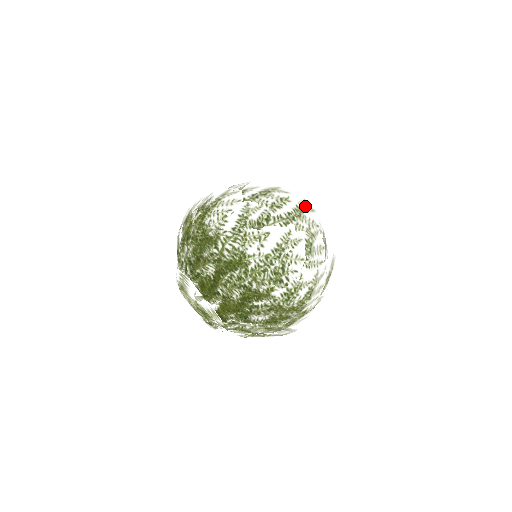
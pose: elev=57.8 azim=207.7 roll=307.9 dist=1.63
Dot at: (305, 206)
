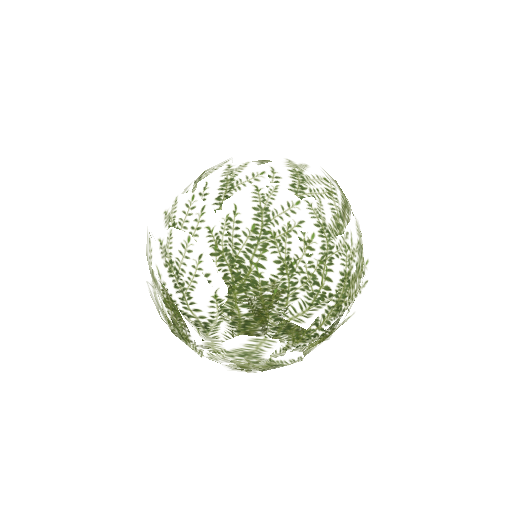
Dot at: occluded
